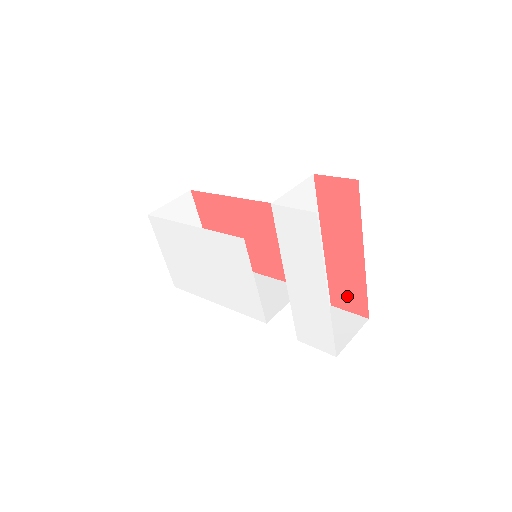
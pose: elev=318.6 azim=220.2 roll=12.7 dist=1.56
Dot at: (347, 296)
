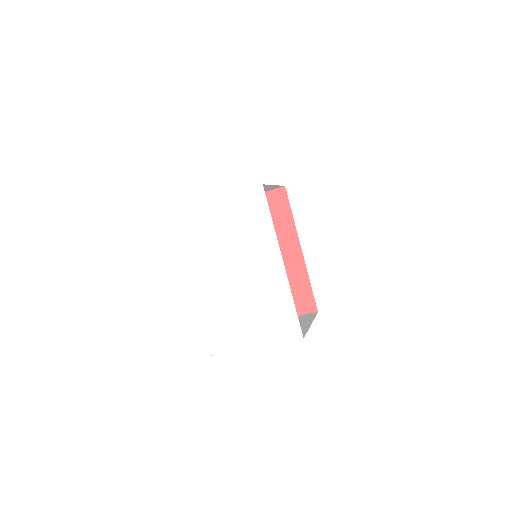
Dot at: occluded
